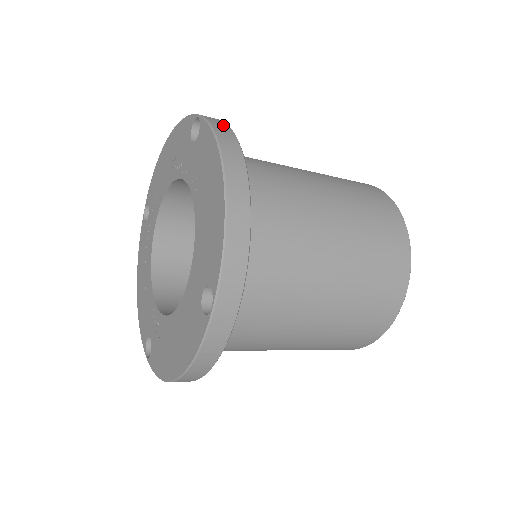
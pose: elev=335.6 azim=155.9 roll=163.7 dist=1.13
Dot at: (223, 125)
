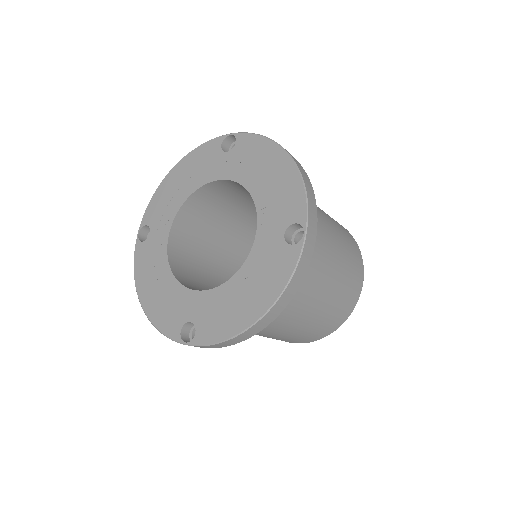
Dot at: (306, 264)
